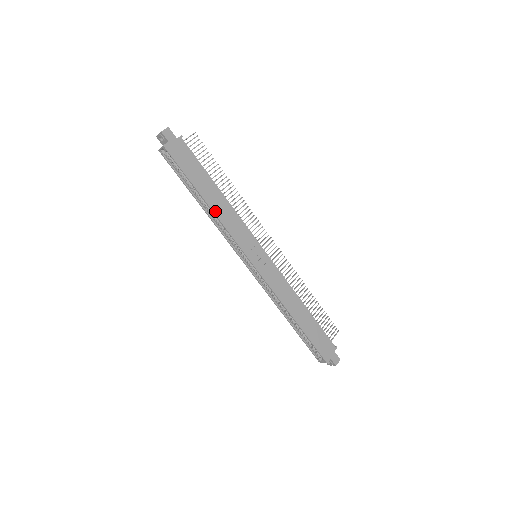
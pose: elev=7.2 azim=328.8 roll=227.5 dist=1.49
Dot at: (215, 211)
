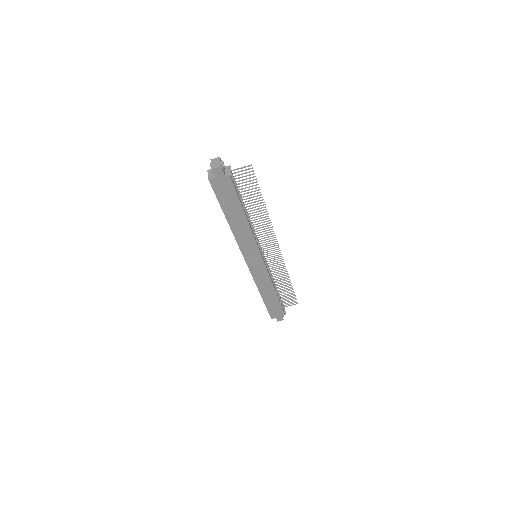
Dot at: (233, 230)
